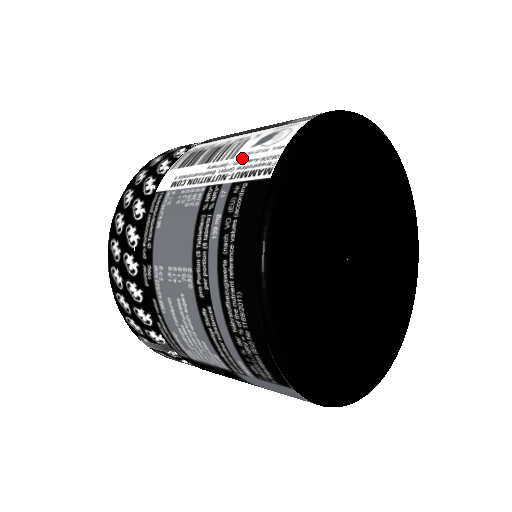
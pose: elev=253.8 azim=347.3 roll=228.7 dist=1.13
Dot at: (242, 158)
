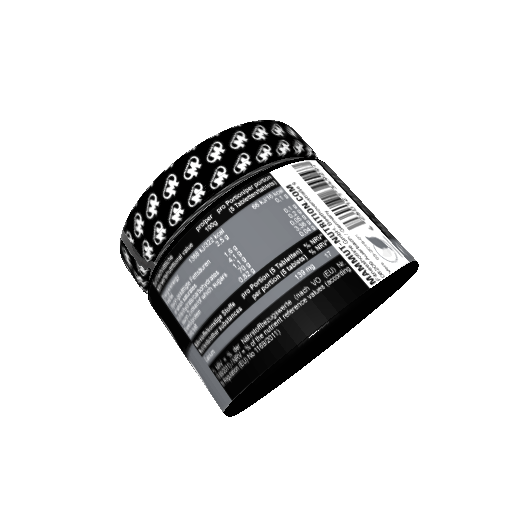
Dot at: (357, 240)
